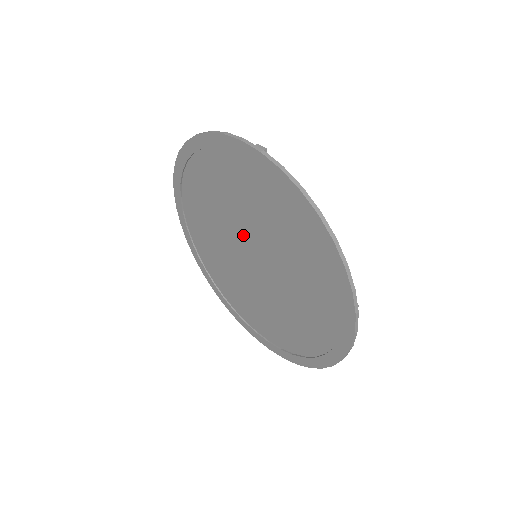
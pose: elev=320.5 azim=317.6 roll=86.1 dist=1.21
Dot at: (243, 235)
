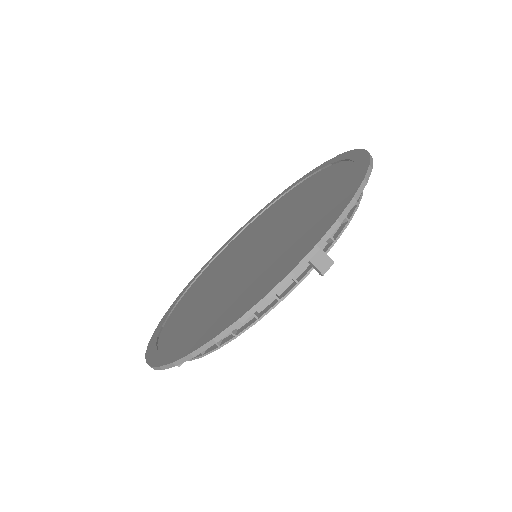
Dot at: (266, 232)
